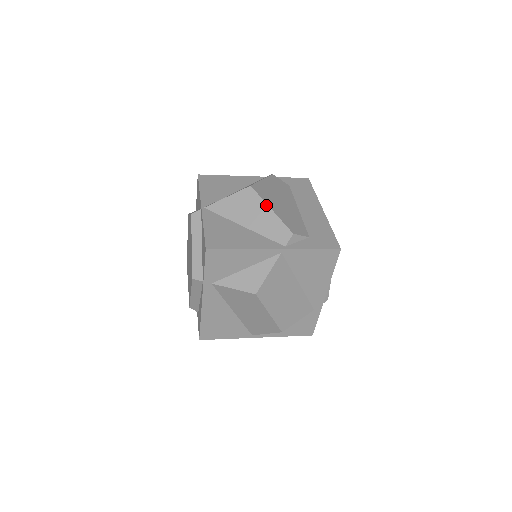
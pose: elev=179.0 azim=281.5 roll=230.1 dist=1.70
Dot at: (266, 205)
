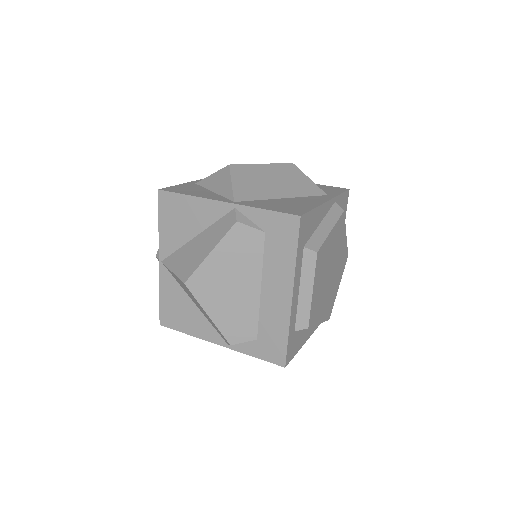
Dot at: (203, 309)
